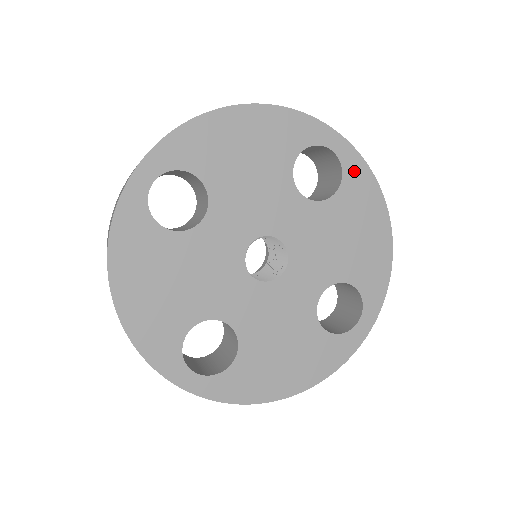
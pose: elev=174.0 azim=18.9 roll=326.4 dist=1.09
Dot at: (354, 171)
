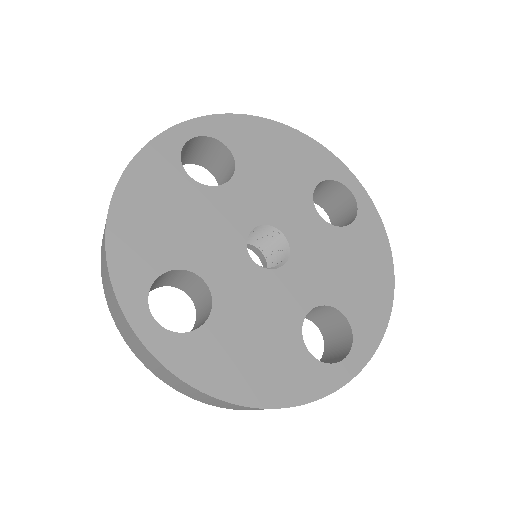
Dot at: (368, 217)
